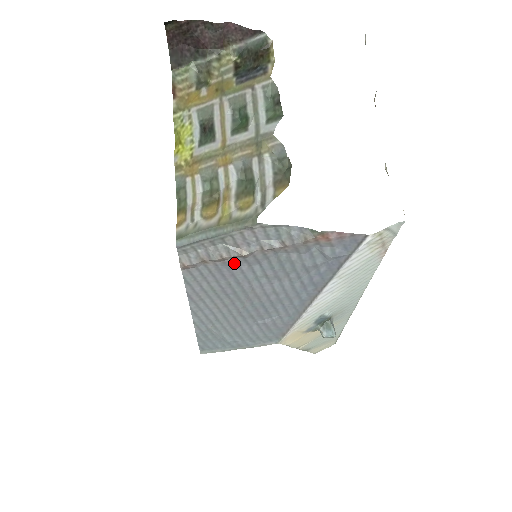
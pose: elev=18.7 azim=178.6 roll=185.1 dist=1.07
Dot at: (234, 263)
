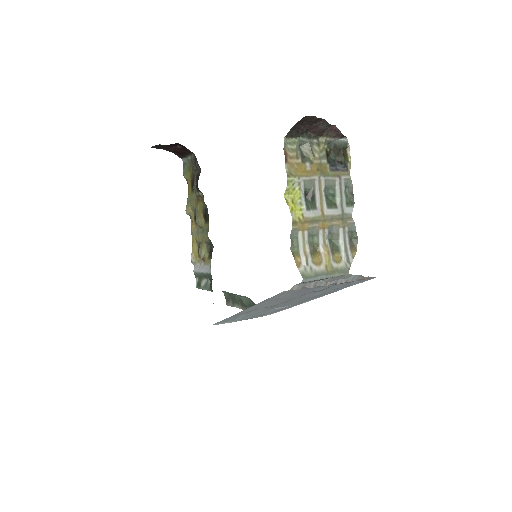
Dot at: occluded
